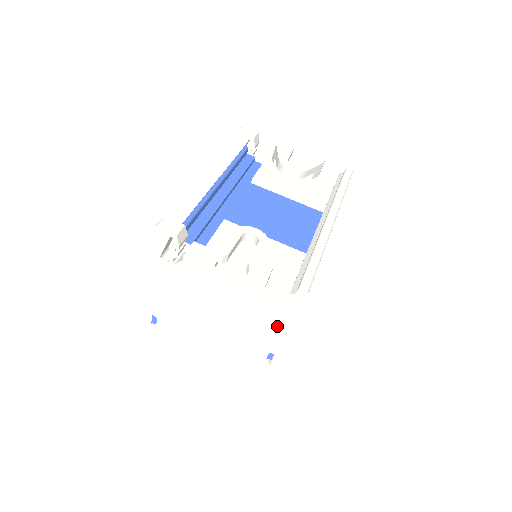
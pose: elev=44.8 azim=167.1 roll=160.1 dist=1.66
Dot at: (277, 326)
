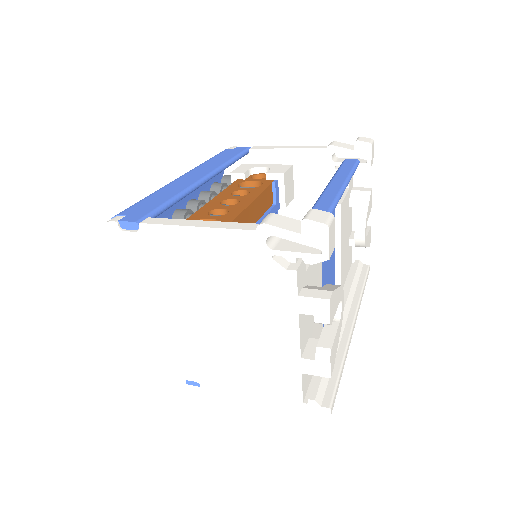
Dot at: (252, 389)
